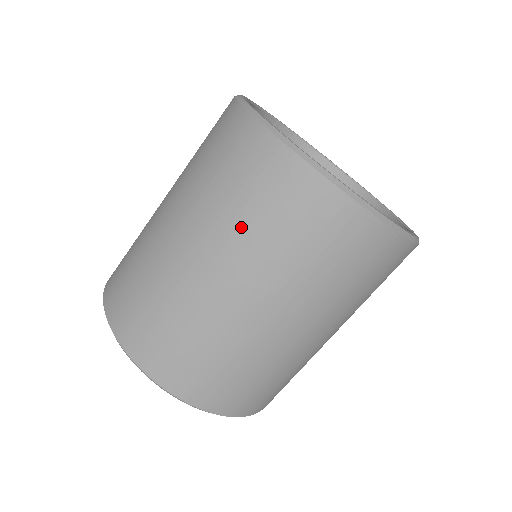
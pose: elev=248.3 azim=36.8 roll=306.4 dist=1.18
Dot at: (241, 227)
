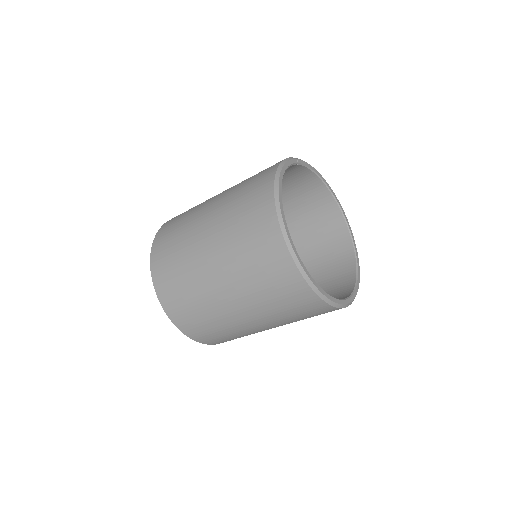
Dot at: (257, 293)
